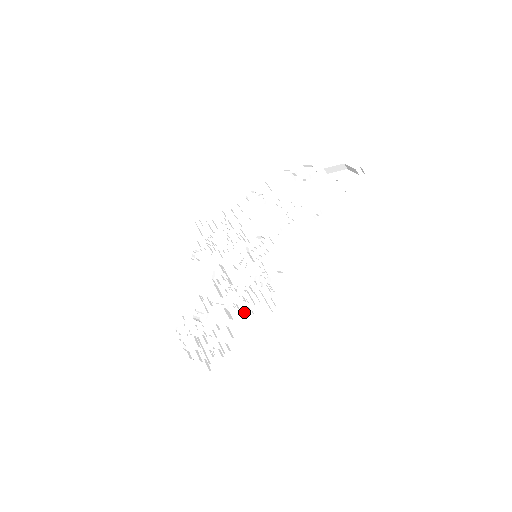
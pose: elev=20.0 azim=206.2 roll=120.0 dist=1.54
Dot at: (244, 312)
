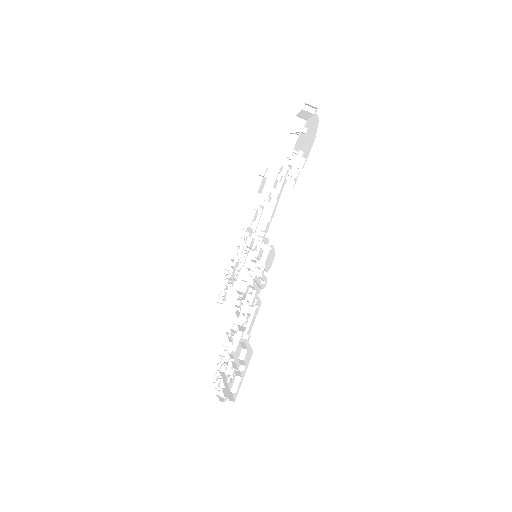
Dot at: occluded
